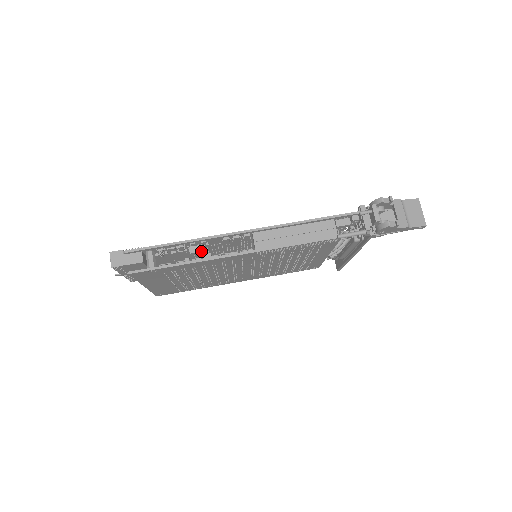
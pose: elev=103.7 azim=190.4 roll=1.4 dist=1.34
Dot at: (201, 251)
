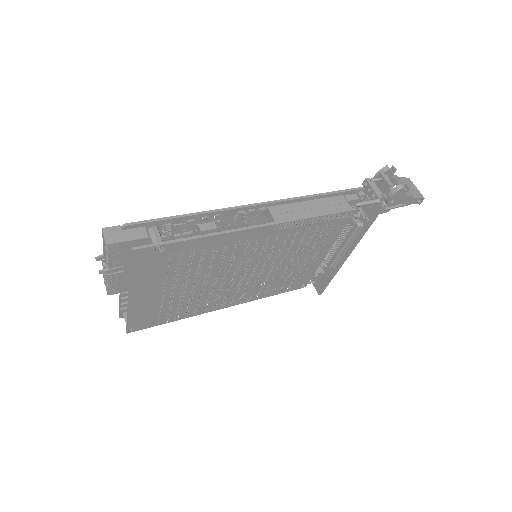
Dot at: (213, 228)
